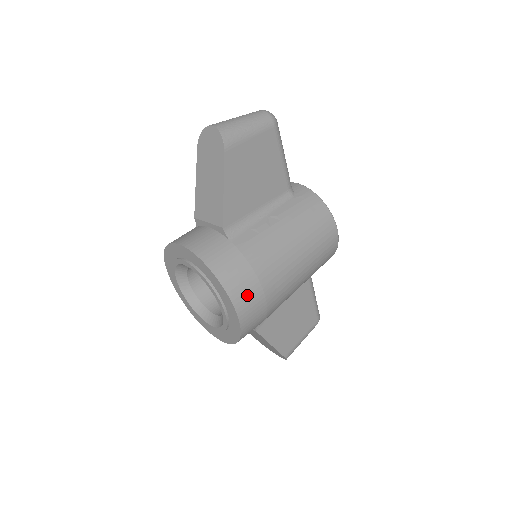
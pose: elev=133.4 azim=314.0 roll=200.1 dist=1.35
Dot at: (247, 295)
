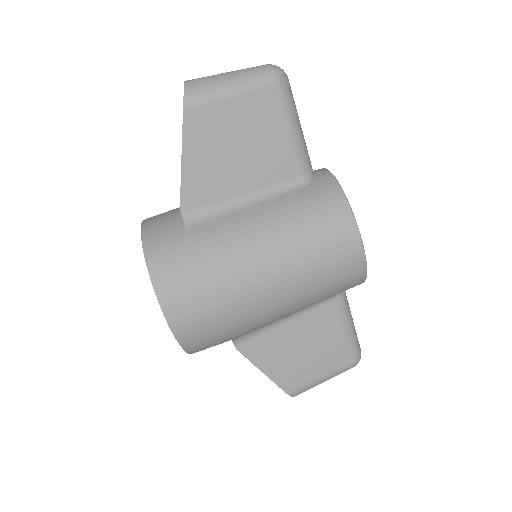
Dot at: (183, 298)
